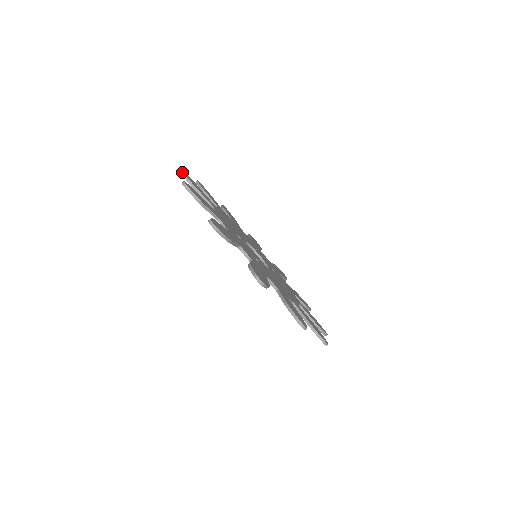
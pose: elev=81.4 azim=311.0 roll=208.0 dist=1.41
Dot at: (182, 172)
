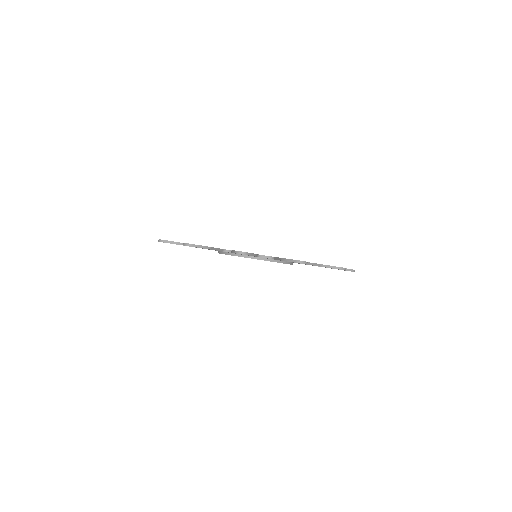
Dot at: (192, 245)
